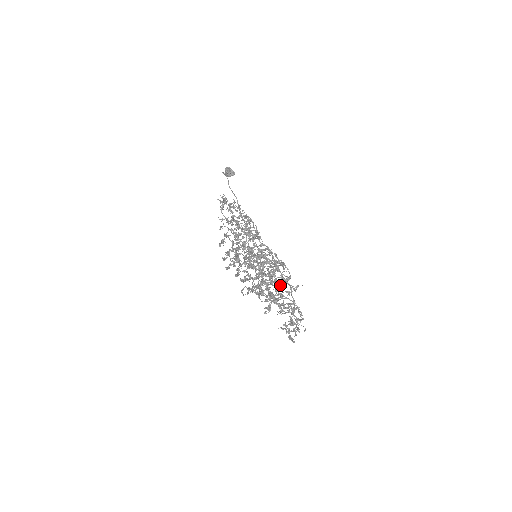
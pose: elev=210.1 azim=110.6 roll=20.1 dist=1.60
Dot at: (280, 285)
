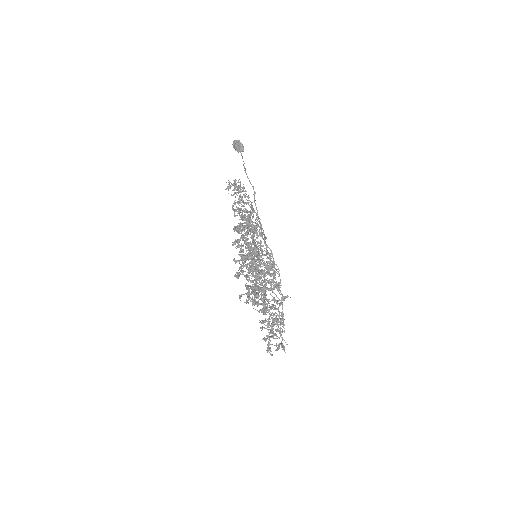
Dot at: occluded
